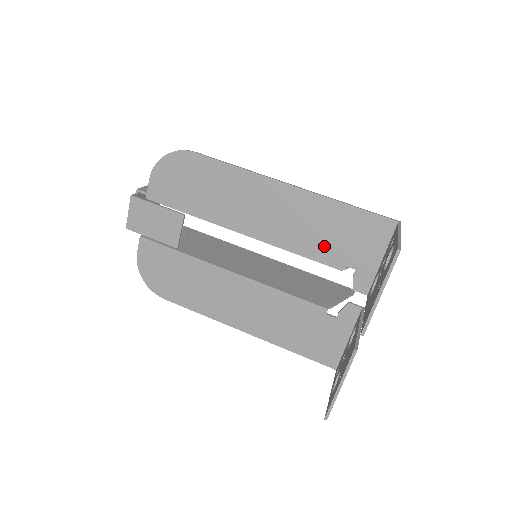
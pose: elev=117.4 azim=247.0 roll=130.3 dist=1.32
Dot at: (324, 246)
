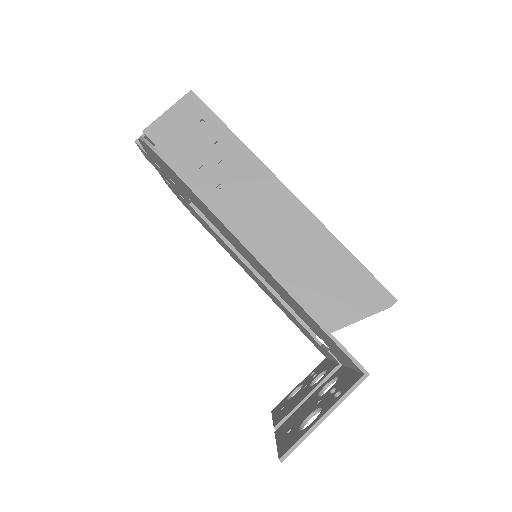
Dot at: (301, 315)
